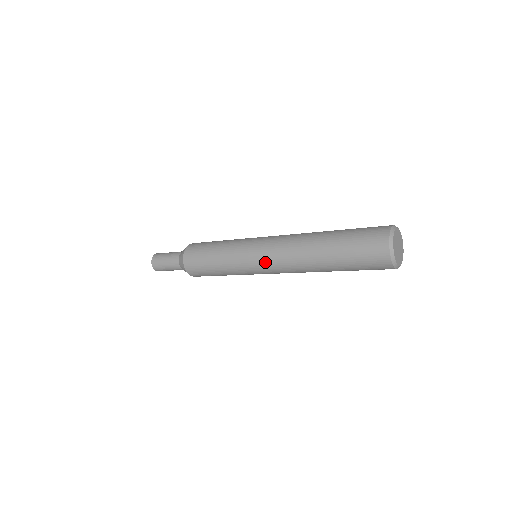
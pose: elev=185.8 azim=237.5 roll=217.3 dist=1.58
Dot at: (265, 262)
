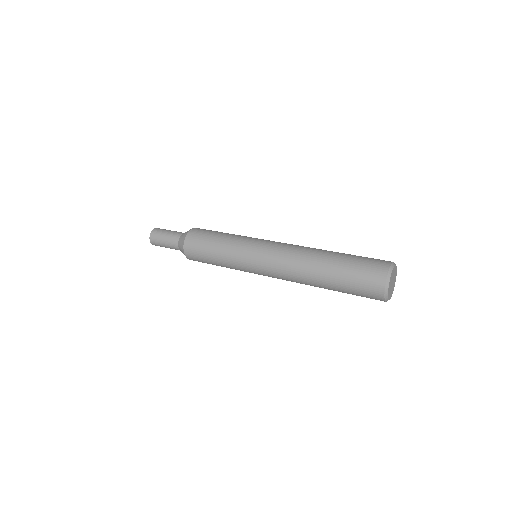
Dot at: (265, 268)
